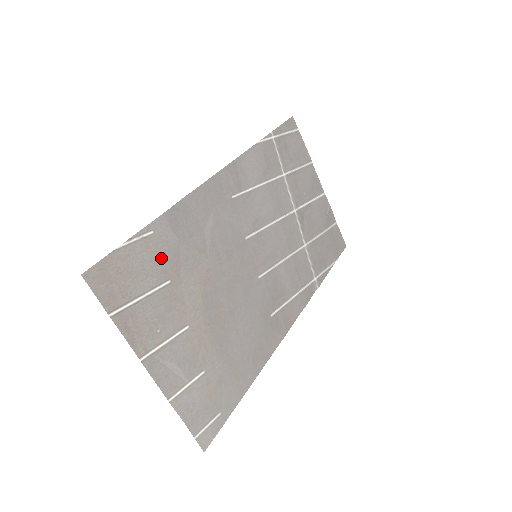
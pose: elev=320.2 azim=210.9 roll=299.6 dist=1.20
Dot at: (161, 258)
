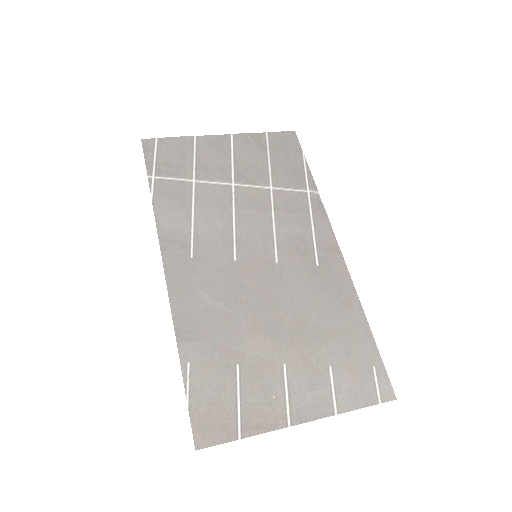
Dot at: (214, 365)
